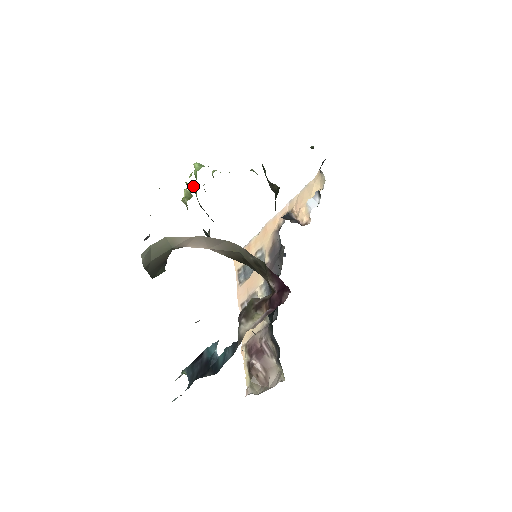
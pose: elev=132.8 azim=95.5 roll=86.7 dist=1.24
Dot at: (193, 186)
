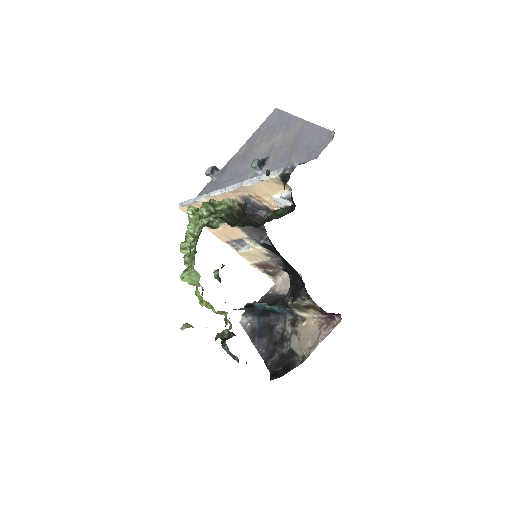
Dot at: occluded
